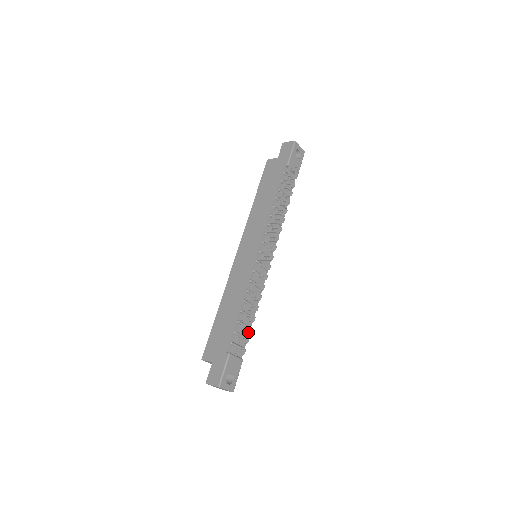
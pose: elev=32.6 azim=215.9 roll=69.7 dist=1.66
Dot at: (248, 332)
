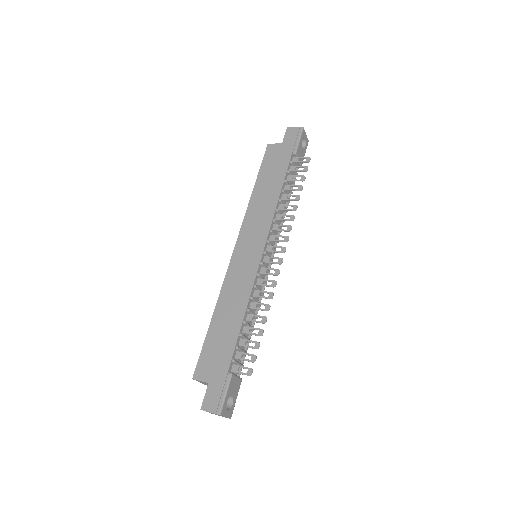
Dot at: (255, 348)
